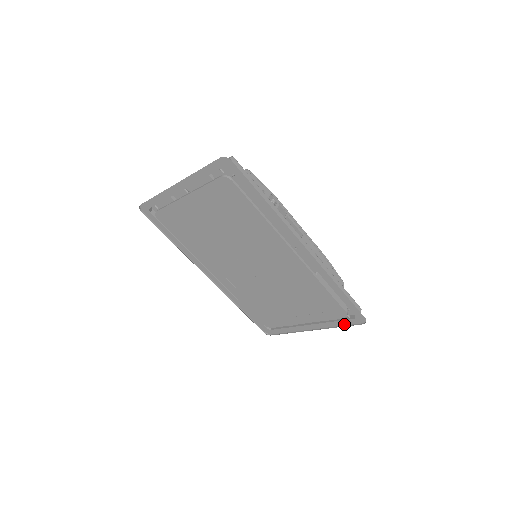
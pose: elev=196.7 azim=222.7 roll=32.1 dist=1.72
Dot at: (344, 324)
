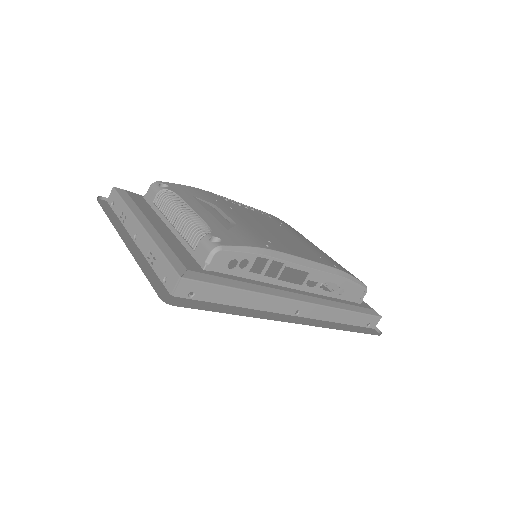
Dot at: occluded
